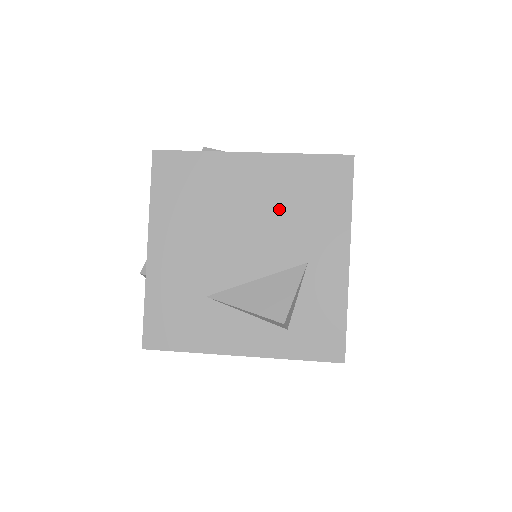
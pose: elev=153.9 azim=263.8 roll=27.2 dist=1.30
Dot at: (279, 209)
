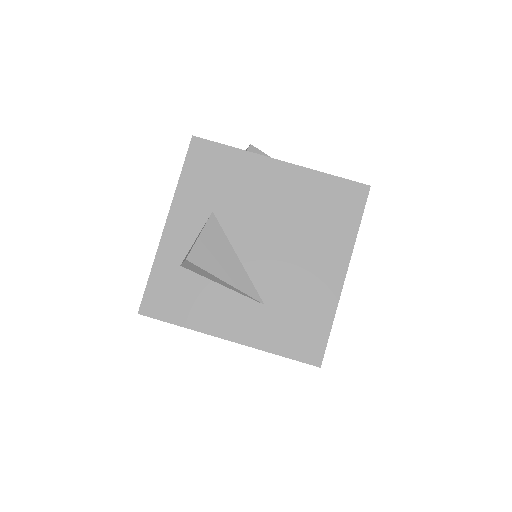
Dot at: occluded
